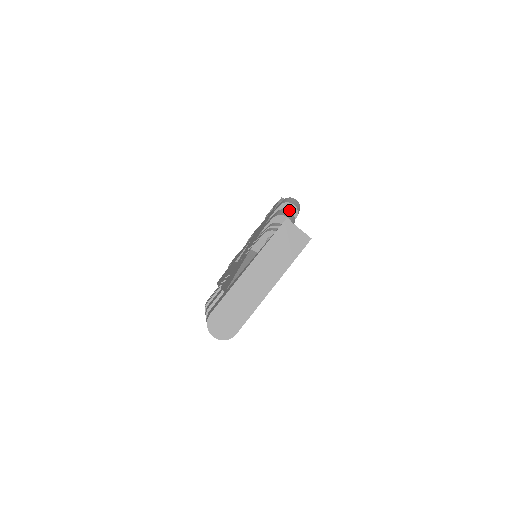
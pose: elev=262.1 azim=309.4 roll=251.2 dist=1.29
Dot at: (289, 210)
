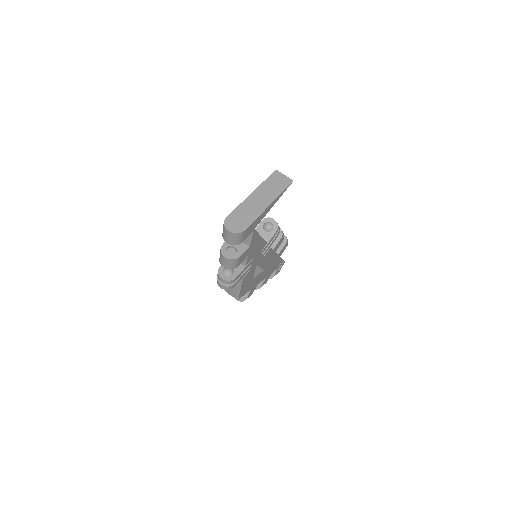
Dot at: occluded
